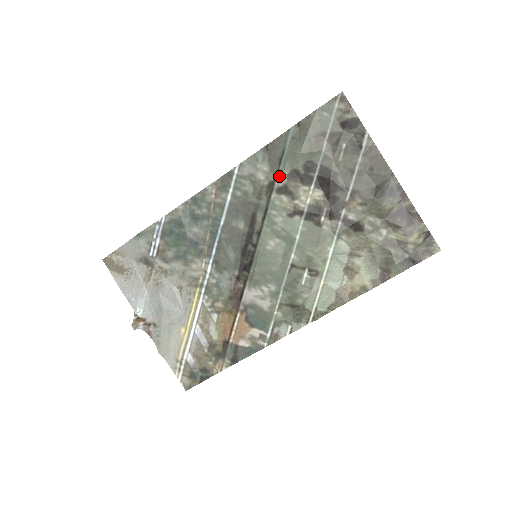
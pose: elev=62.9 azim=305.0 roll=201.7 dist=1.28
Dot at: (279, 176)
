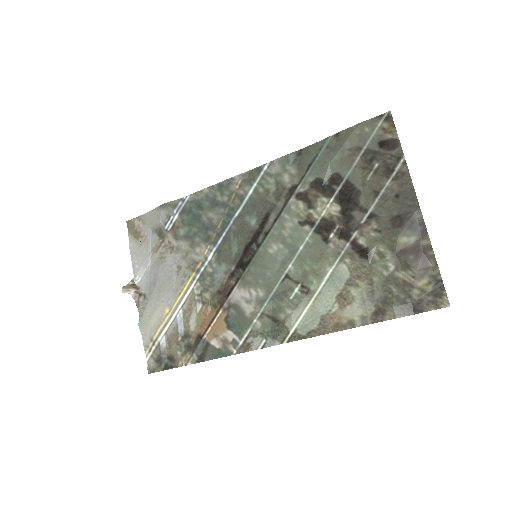
Dot at: (303, 181)
